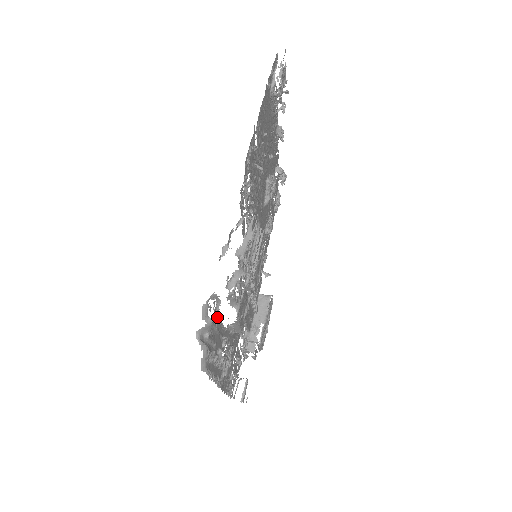
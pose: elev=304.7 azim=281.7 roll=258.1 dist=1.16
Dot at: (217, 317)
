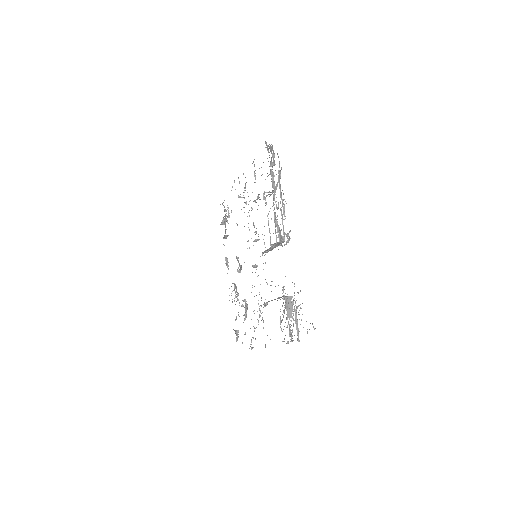
Dot at: occluded
